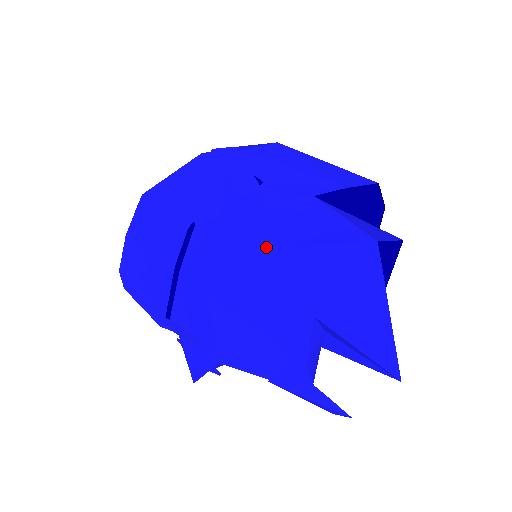
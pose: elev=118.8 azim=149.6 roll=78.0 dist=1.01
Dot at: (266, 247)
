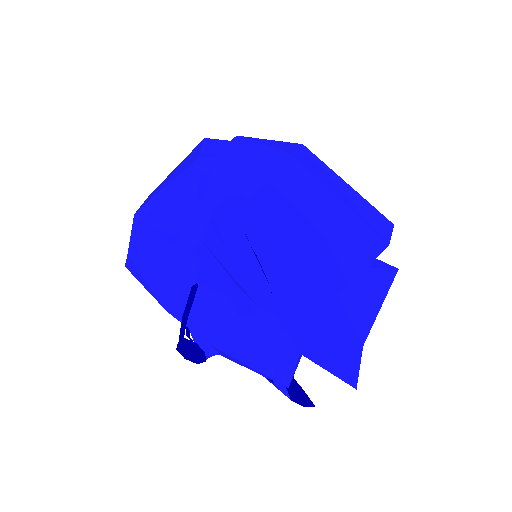
Dot at: (265, 317)
